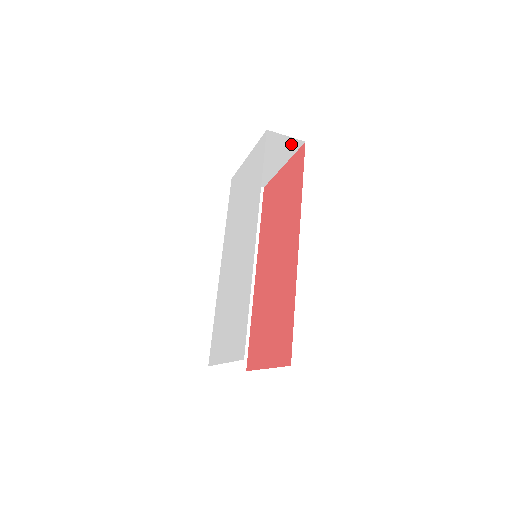
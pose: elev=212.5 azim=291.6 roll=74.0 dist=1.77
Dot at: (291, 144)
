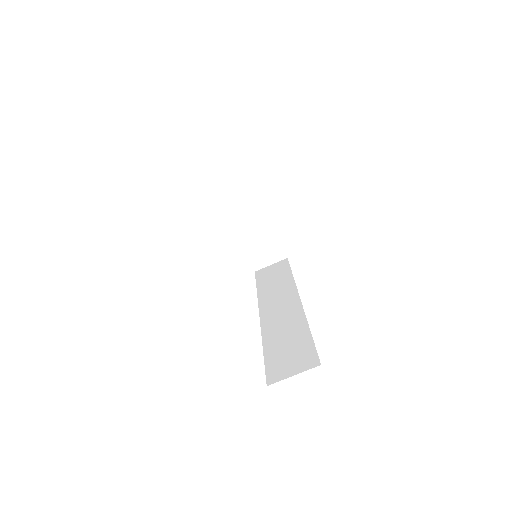
Dot at: (244, 184)
